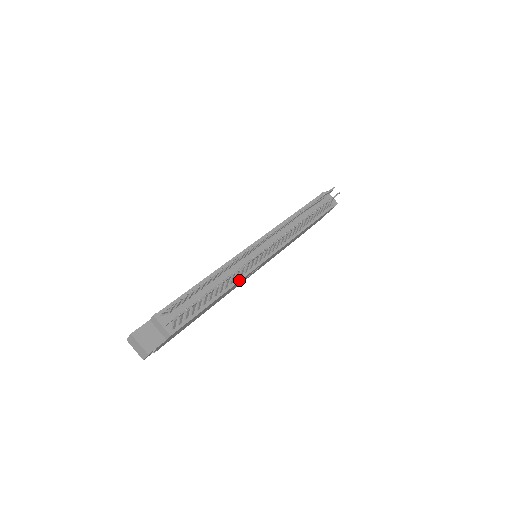
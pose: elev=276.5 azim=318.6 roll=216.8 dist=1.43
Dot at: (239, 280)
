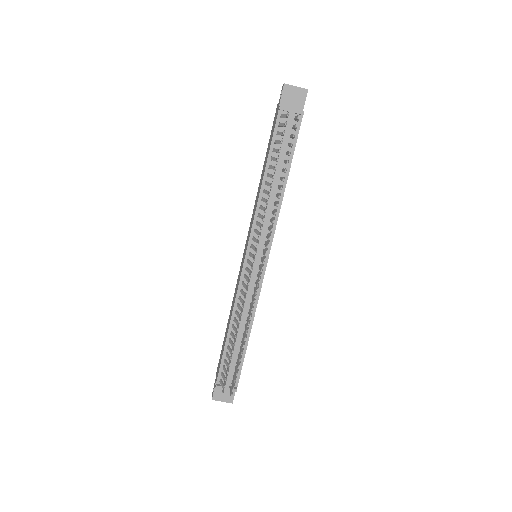
Dot at: (256, 306)
